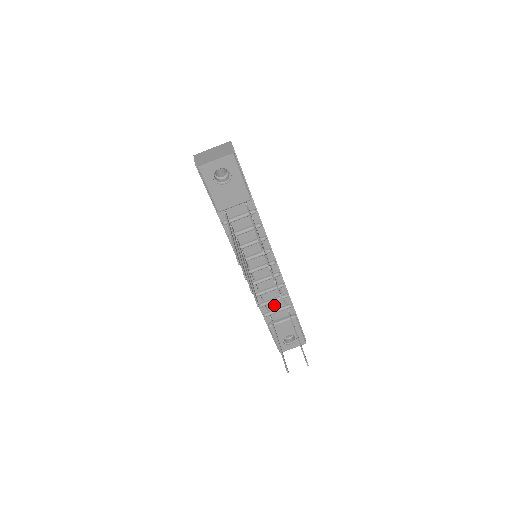
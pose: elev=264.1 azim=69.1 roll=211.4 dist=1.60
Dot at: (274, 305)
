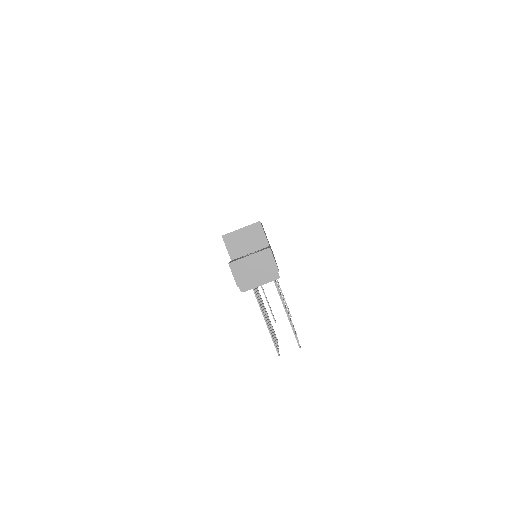
Dot at: occluded
